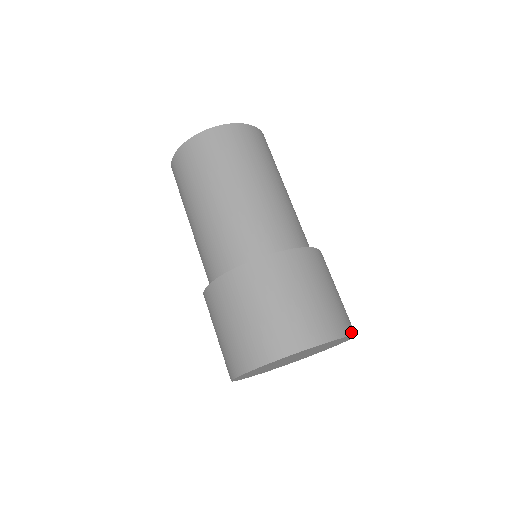
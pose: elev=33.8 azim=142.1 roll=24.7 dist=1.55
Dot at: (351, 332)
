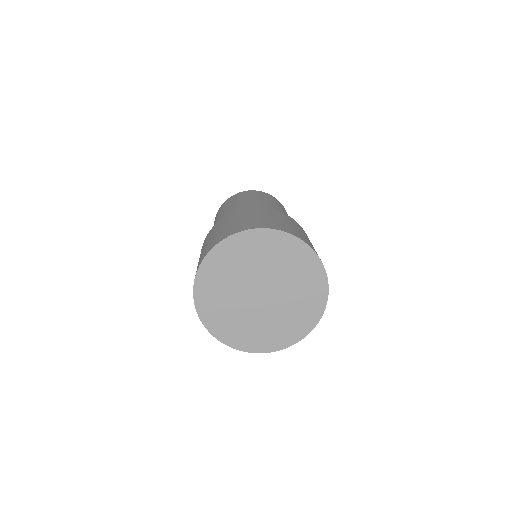
Dot at: (280, 230)
